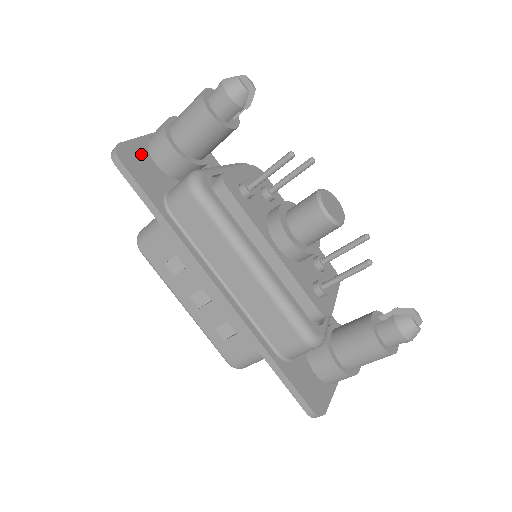
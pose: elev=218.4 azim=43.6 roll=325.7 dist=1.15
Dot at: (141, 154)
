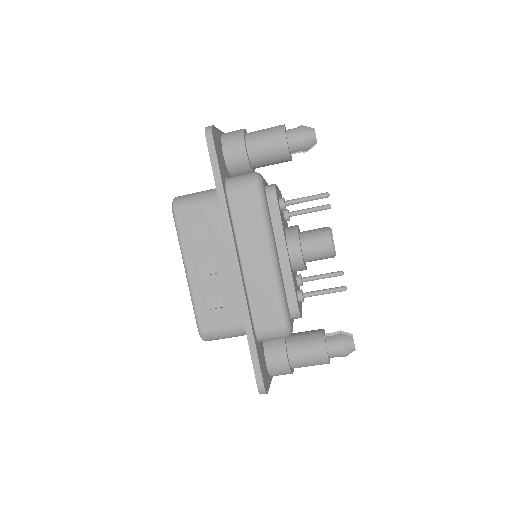
Dot at: (219, 141)
